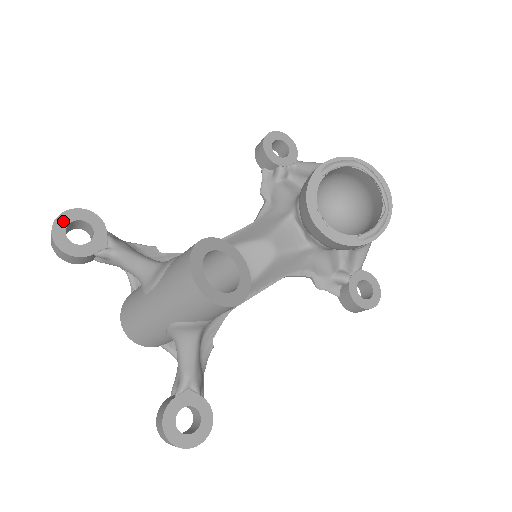
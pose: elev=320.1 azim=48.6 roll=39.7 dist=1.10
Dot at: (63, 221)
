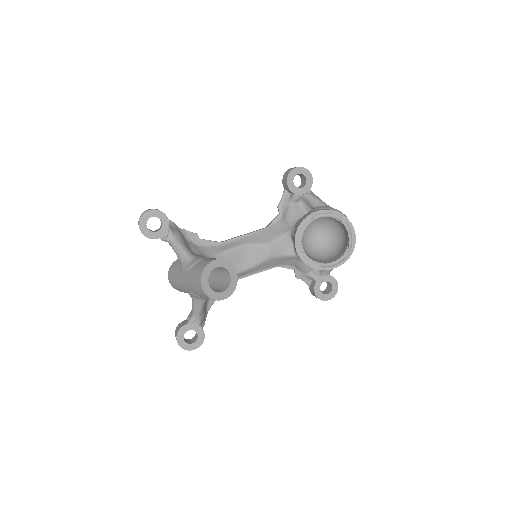
Dot at: (146, 216)
